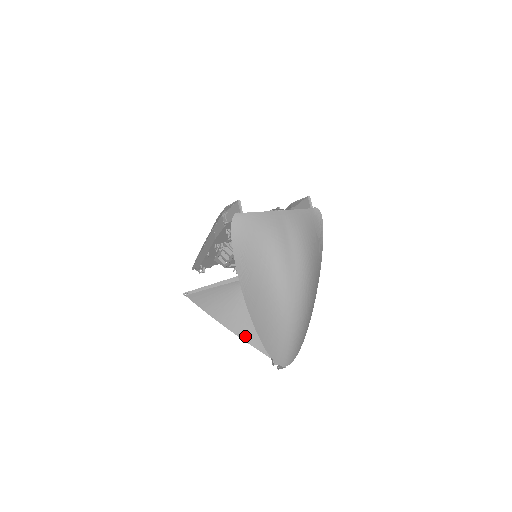
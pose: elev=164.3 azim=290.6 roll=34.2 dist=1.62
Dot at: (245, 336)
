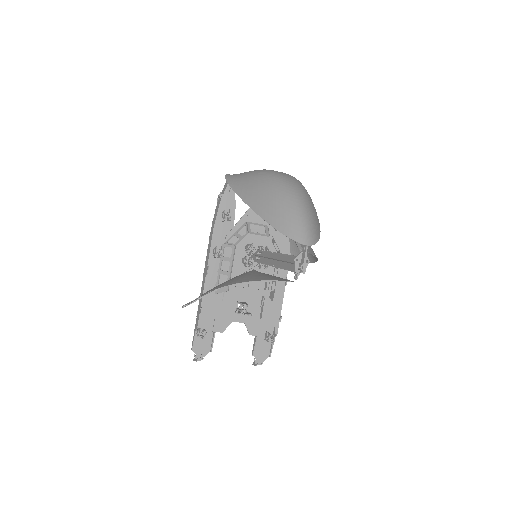
Dot at: (257, 279)
